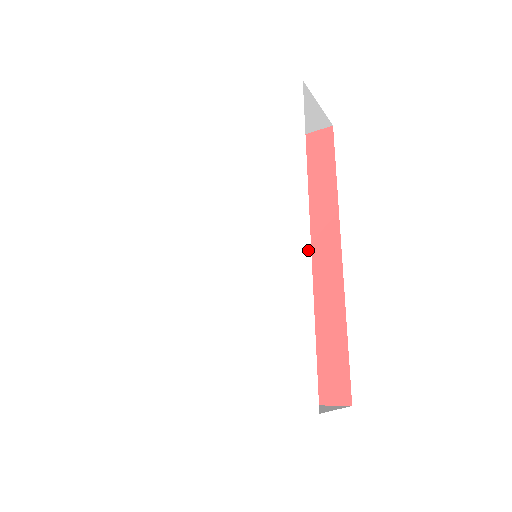
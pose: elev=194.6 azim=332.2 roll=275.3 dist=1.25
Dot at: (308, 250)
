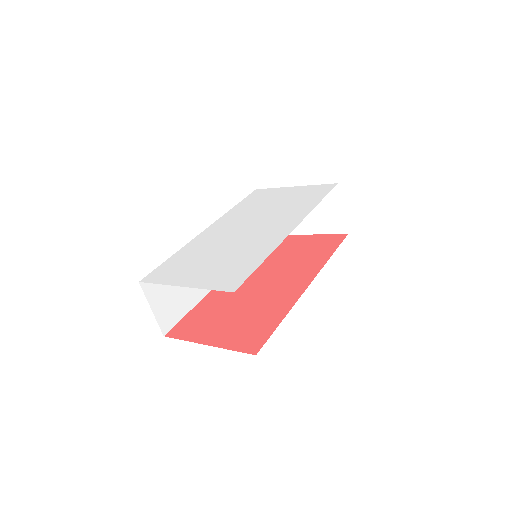
Dot at: (287, 234)
